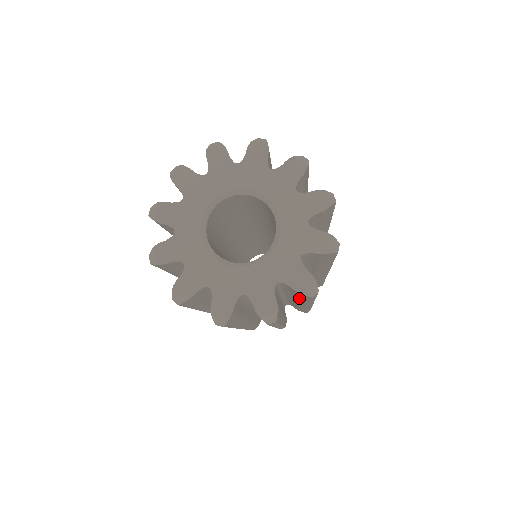
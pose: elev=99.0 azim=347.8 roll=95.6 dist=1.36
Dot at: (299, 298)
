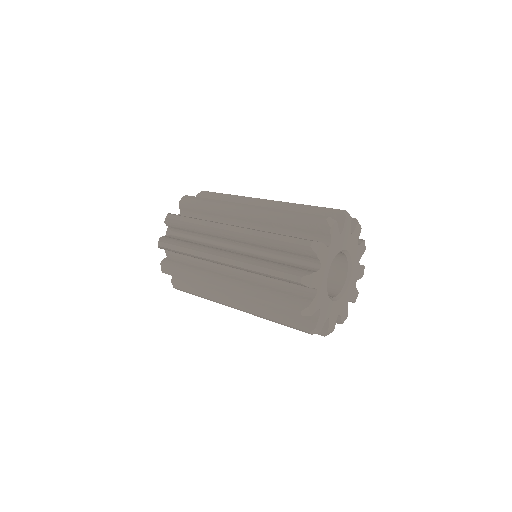
Dot at: occluded
